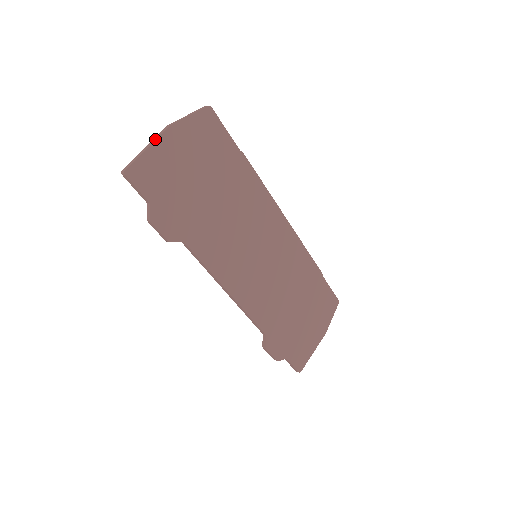
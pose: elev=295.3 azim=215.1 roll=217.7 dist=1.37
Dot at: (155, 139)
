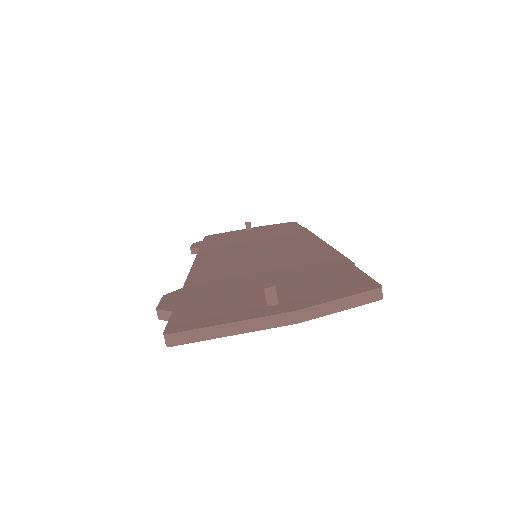
Dot at: (255, 329)
